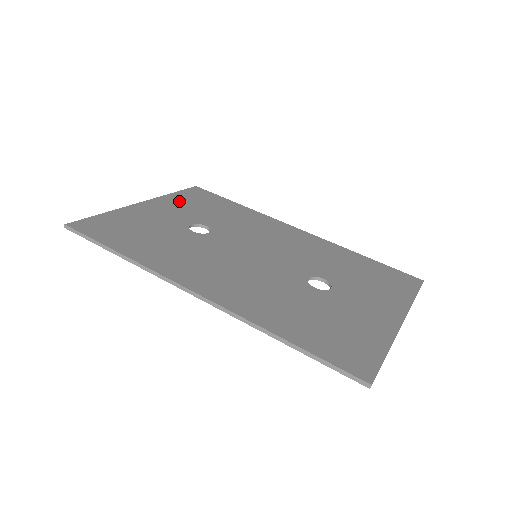
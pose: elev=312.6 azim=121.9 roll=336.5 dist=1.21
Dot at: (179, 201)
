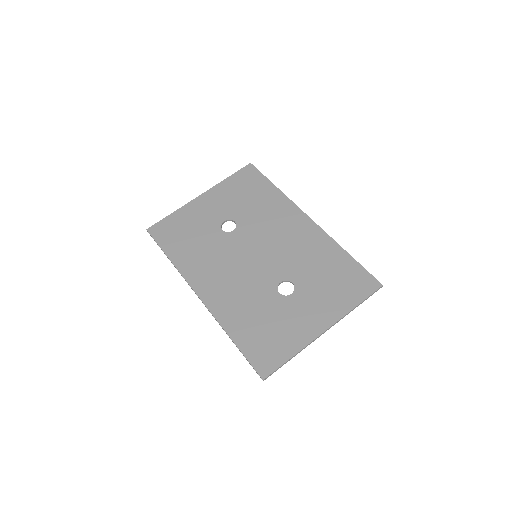
Dot at: (228, 190)
